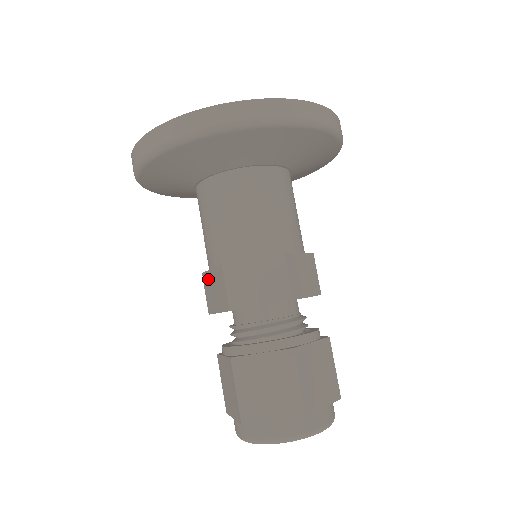
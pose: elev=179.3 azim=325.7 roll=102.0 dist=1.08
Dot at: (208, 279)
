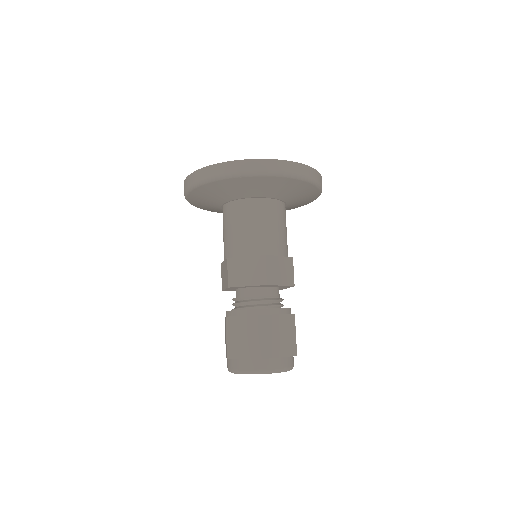
Dot at: (223, 267)
